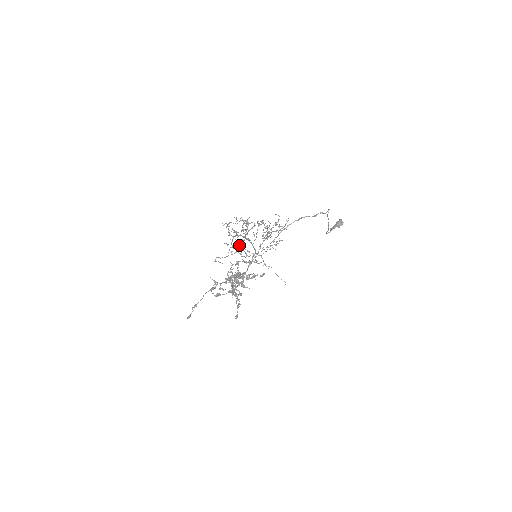
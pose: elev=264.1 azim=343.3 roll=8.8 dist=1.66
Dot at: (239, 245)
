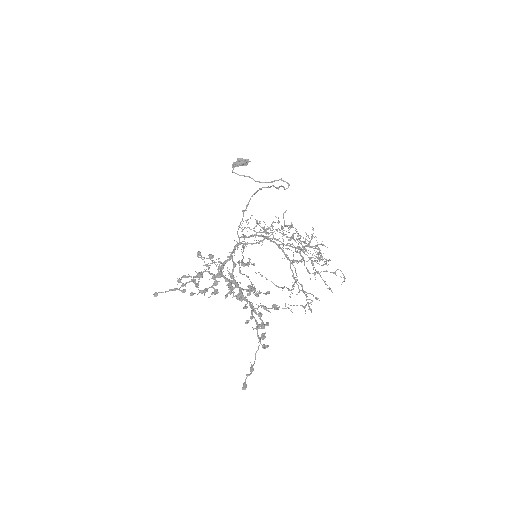
Dot at: occluded
